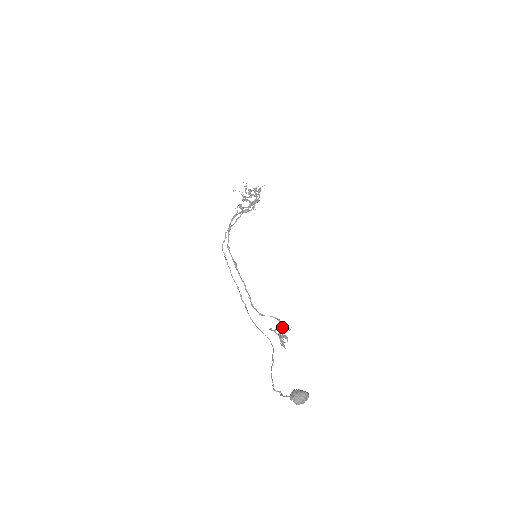
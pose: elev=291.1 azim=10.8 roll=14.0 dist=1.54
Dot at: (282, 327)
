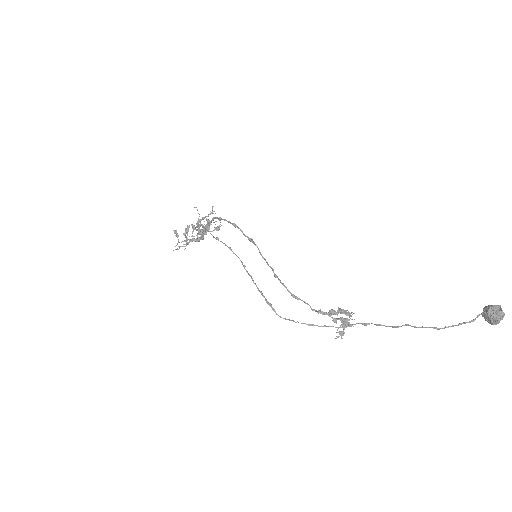
Dot at: (340, 311)
